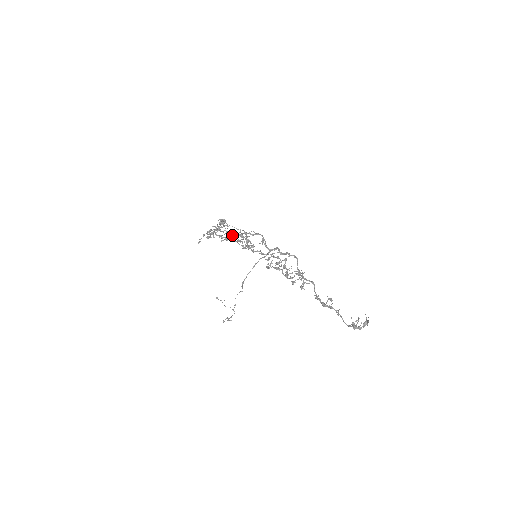
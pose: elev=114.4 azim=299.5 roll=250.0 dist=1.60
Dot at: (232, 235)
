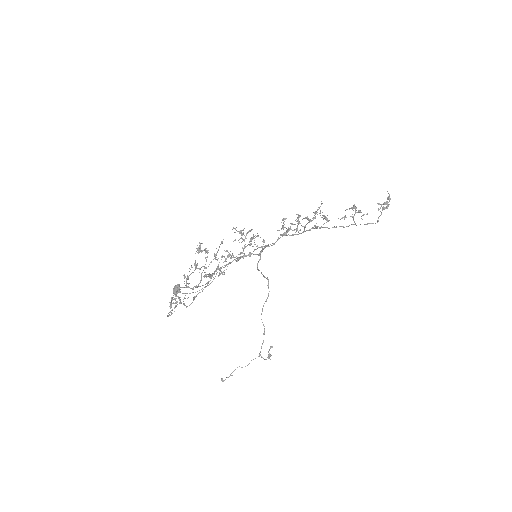
Dot at: (216, 259)
